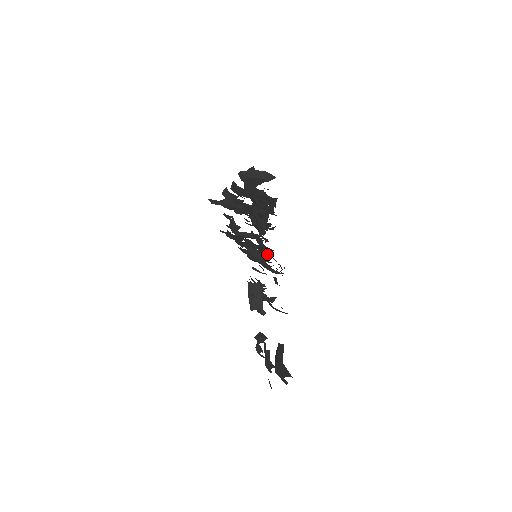
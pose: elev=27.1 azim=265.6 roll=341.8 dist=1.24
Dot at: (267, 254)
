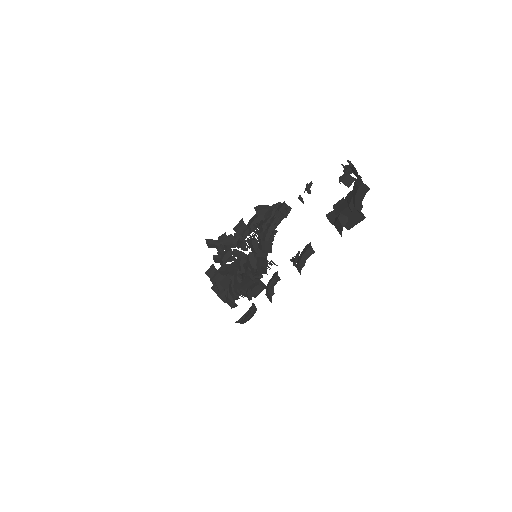
Dot at: occluded
